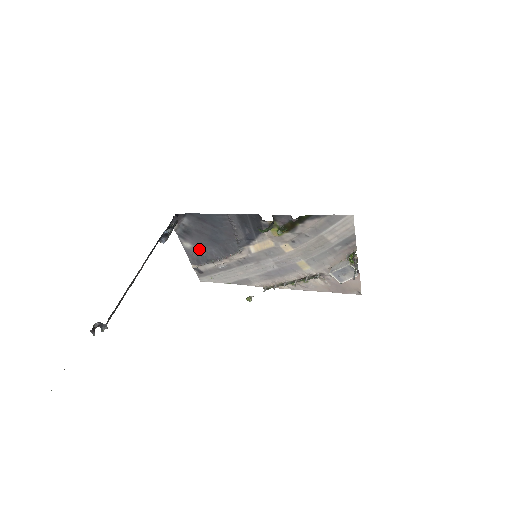
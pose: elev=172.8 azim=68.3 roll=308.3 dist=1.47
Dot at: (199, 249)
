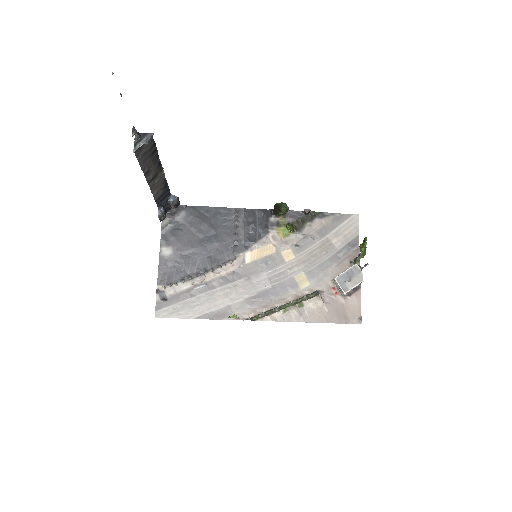
Dot at: (180, 258)
